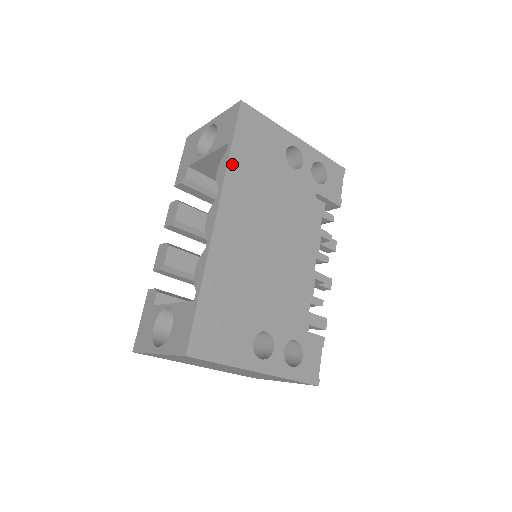
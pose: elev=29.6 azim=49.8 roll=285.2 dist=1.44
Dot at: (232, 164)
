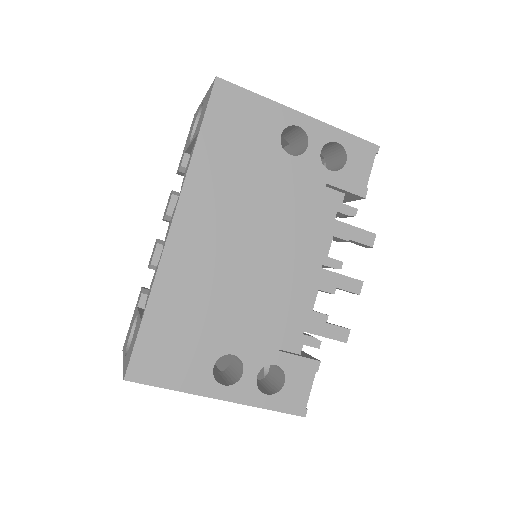
Dot at: (197, 160)
